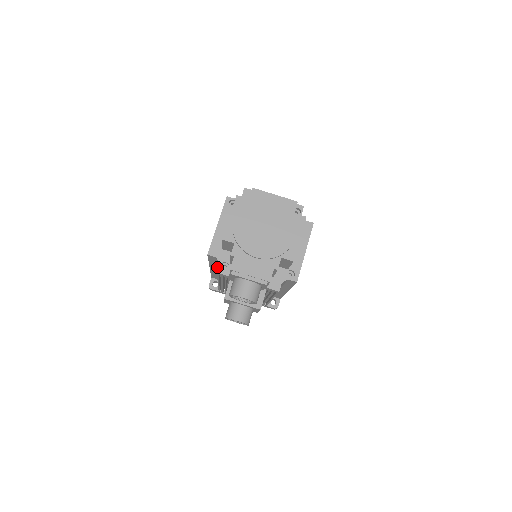
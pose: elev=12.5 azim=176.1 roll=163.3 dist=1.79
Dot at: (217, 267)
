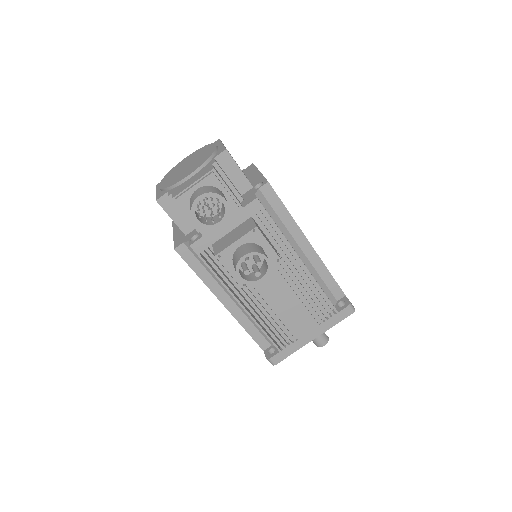
Dot at: (218, 284)
